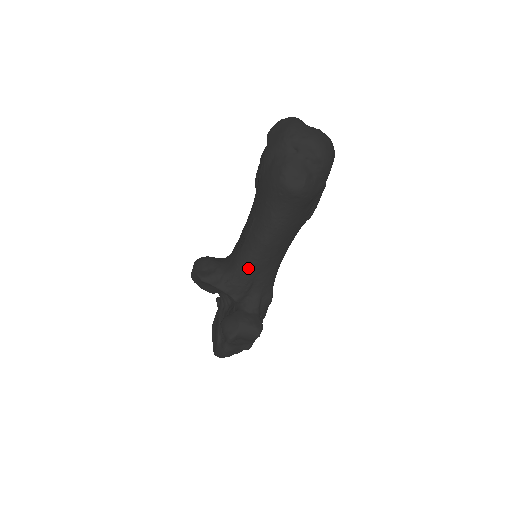
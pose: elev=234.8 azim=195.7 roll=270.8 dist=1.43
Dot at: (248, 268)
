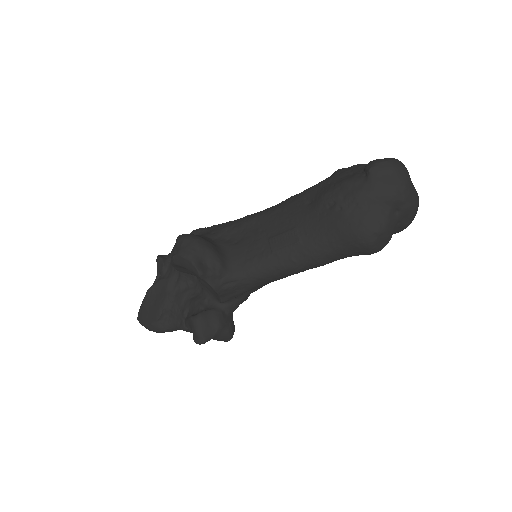
Dot at: (260, 281)
